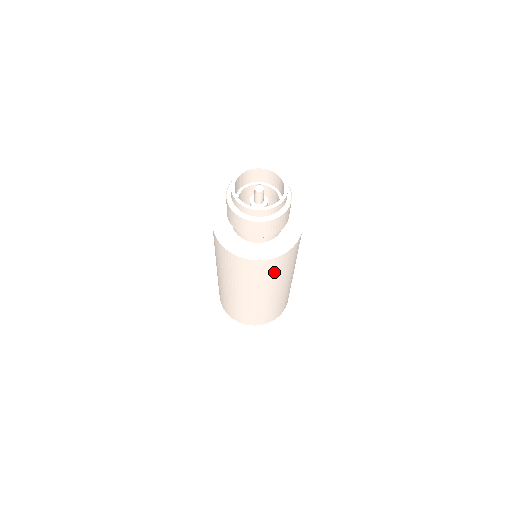
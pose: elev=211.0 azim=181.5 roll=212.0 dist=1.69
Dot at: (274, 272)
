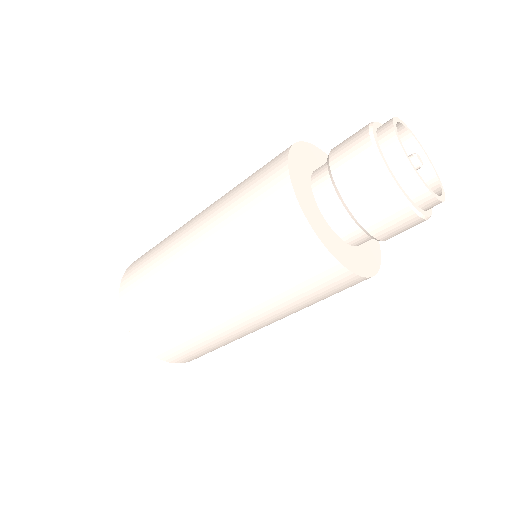
Dot at: (311, 293)
